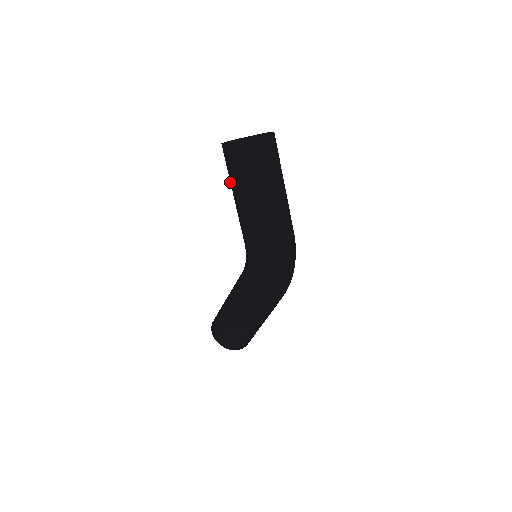
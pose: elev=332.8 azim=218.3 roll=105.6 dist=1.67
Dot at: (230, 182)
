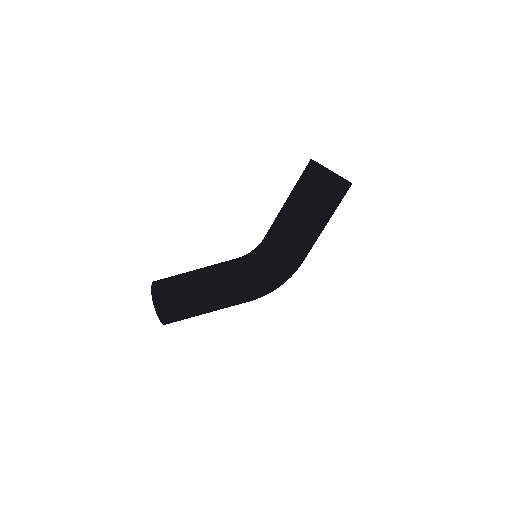
Dot at: (303, 197)
